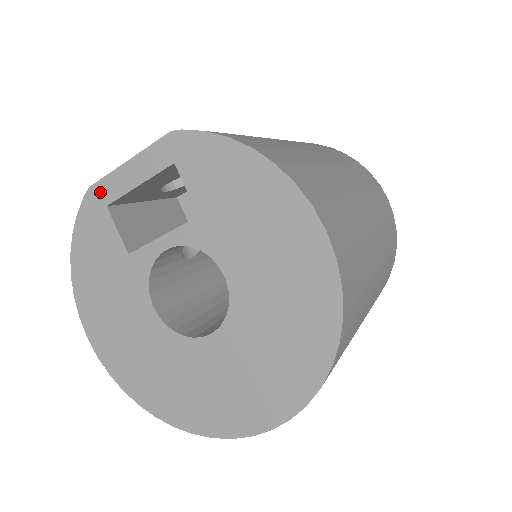
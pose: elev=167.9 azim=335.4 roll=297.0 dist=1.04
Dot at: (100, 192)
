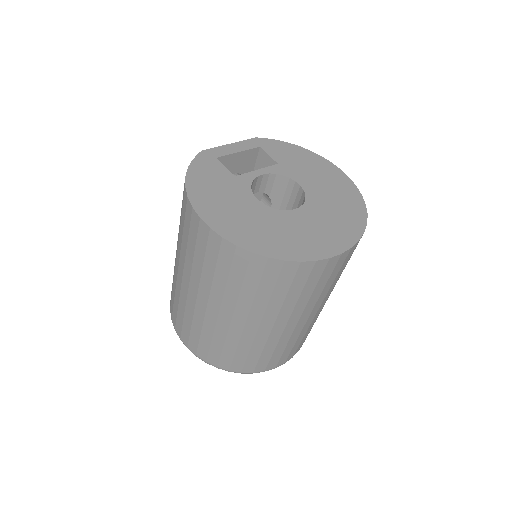
Dot at: (211, 152)
